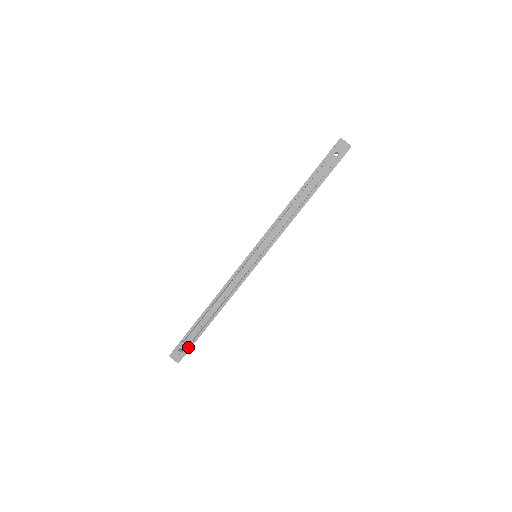
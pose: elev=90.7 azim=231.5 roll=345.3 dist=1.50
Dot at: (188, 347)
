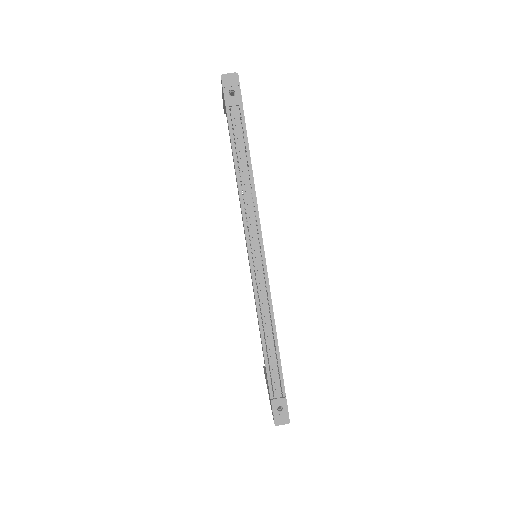
Dot at: (283, 399)
